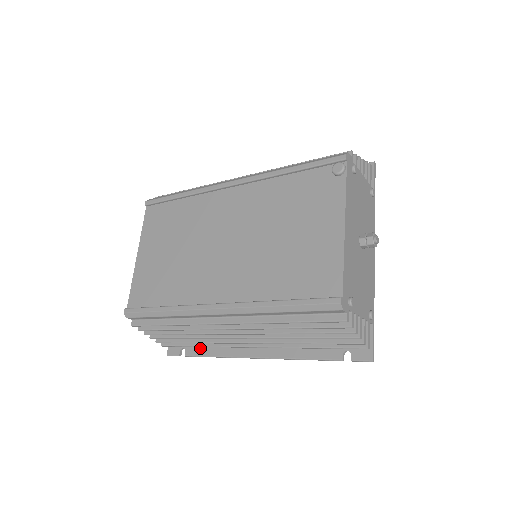
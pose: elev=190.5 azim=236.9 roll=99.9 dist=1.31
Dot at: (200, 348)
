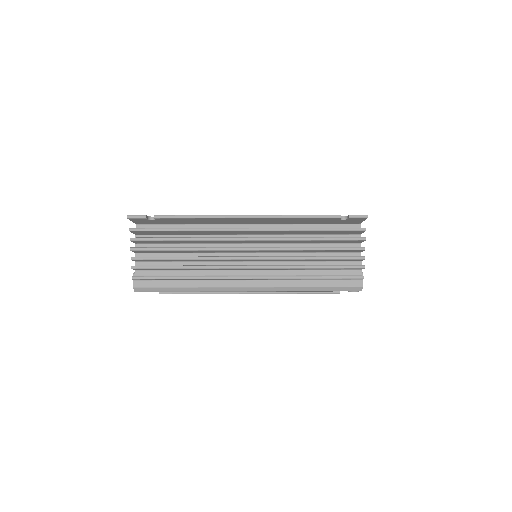
Dot at: occluded
